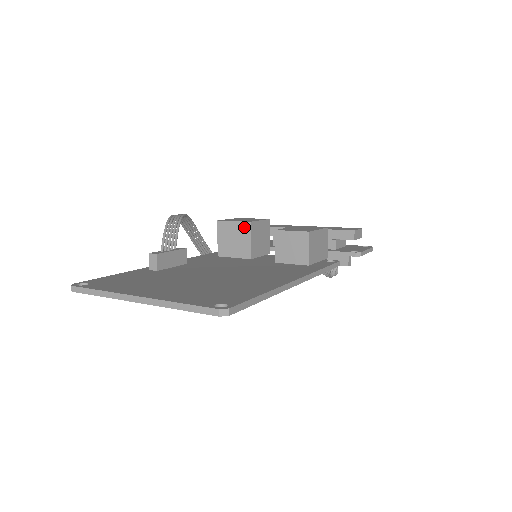
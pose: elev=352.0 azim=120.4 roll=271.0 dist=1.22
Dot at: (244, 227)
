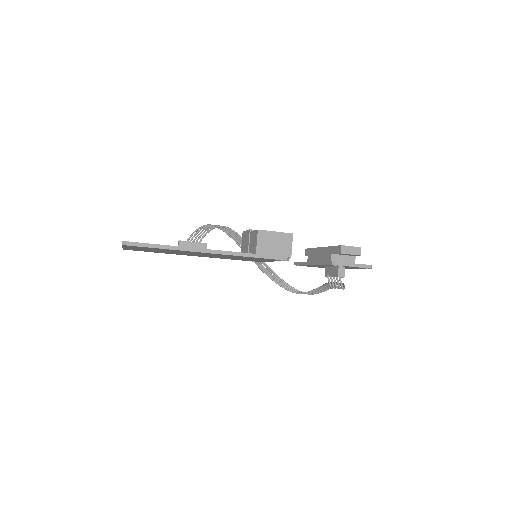
Dot at: (248, 234)
